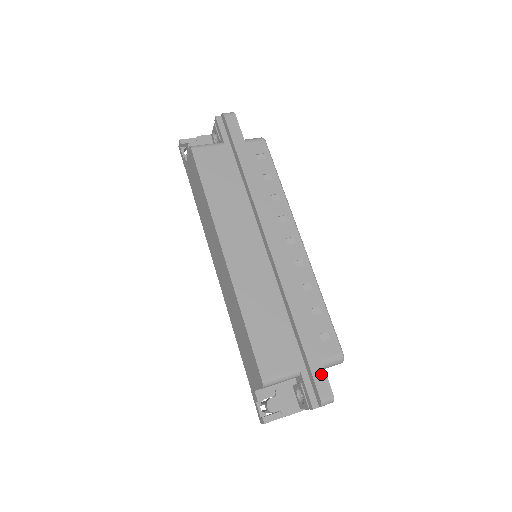
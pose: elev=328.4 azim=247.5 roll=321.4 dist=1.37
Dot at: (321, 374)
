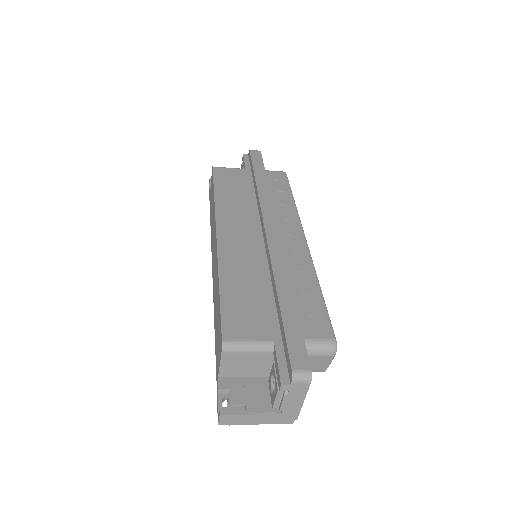
Dot at: (299, 345)
